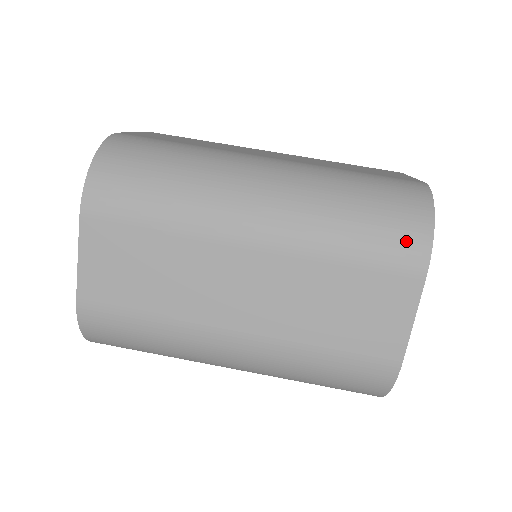
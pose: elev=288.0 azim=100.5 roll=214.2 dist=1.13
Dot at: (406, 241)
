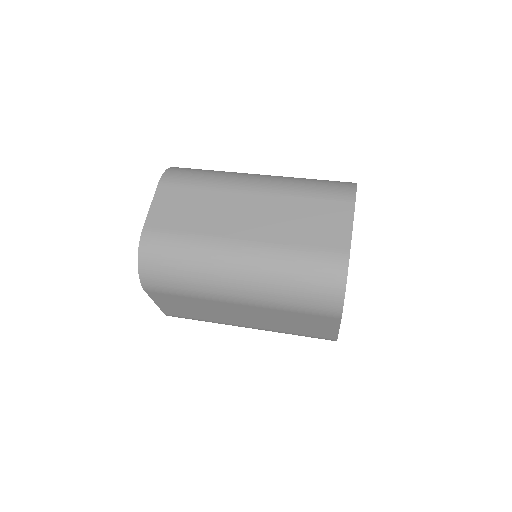
Dot at: (341, 189)
